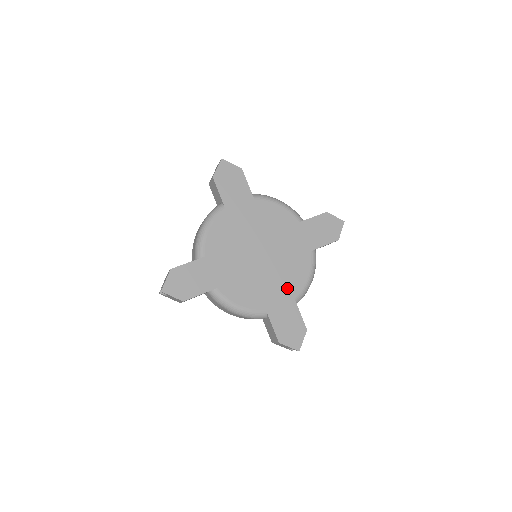
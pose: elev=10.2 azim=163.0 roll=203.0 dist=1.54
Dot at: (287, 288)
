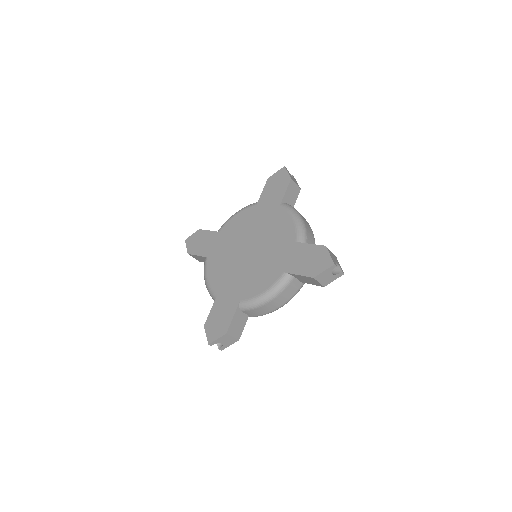
Dot at: (285, 244)
